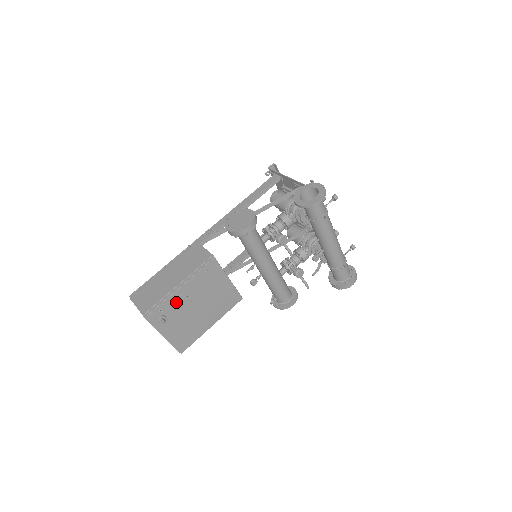
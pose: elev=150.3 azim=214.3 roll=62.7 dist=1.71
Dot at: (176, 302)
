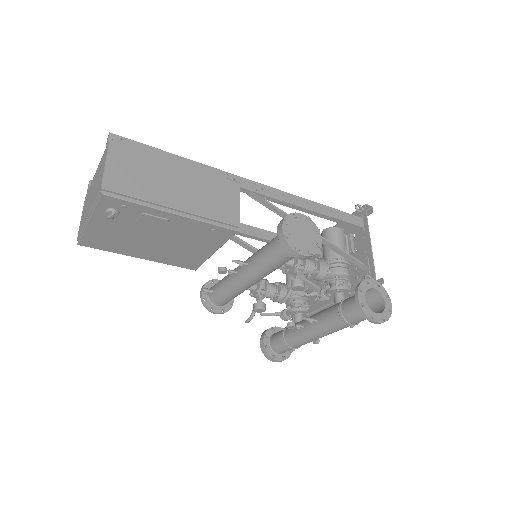
Dot at: (149, 217)
